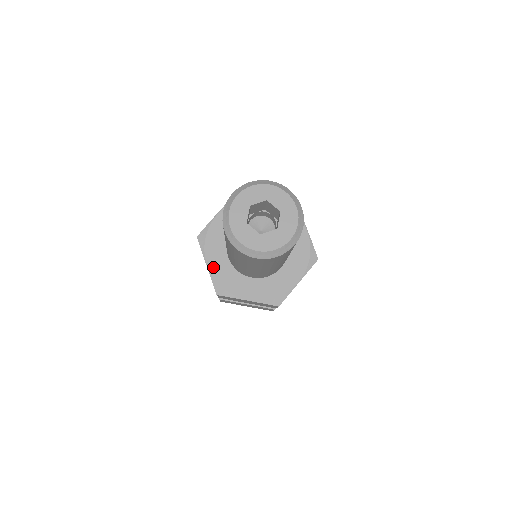
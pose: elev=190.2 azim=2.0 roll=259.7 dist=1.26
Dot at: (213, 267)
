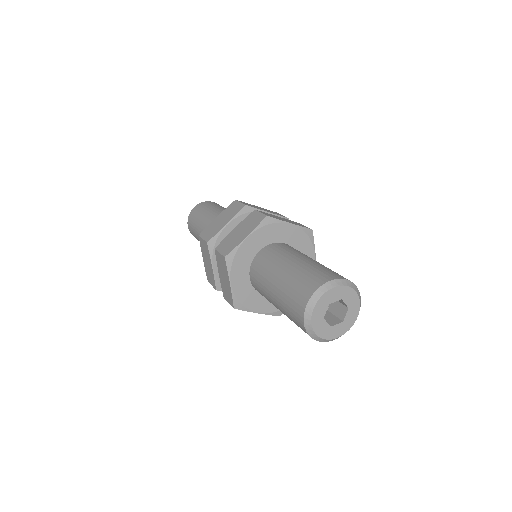
Dot at: (236, 286)
